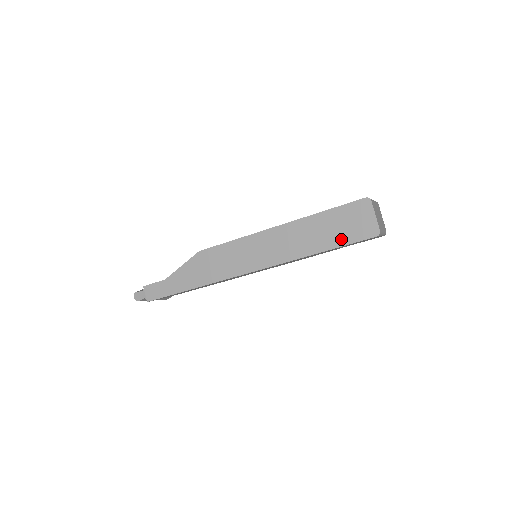
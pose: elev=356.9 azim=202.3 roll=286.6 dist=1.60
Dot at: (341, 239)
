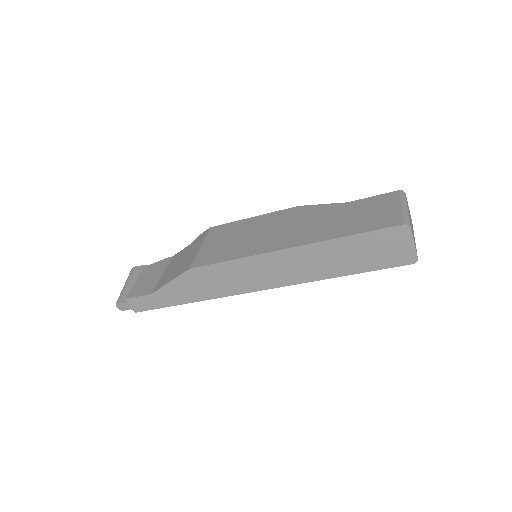
Dot at: (369, 265)
